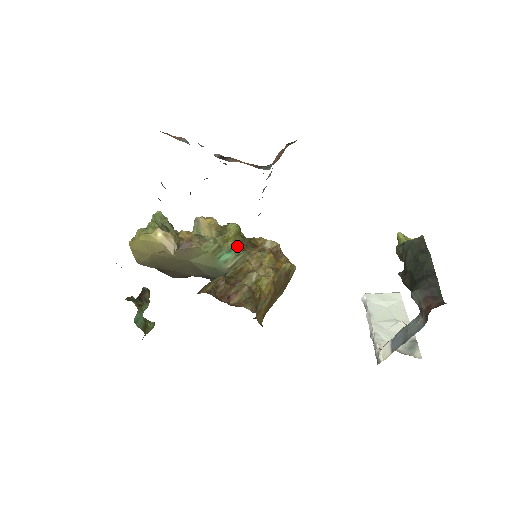
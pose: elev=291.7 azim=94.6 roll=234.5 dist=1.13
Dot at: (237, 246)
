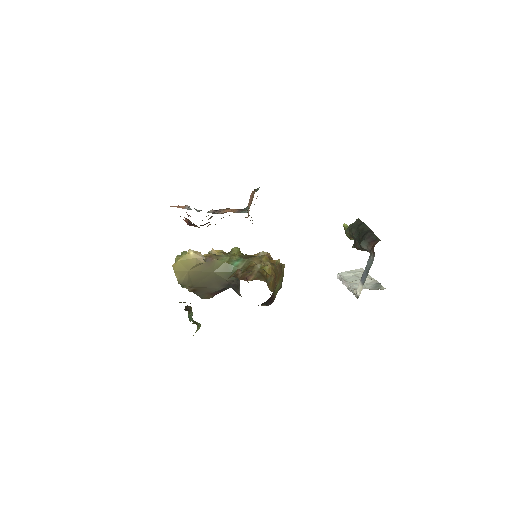
Dot at: (242, 258)
